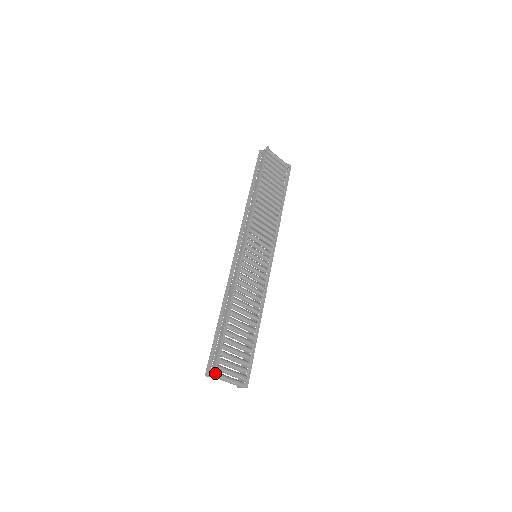
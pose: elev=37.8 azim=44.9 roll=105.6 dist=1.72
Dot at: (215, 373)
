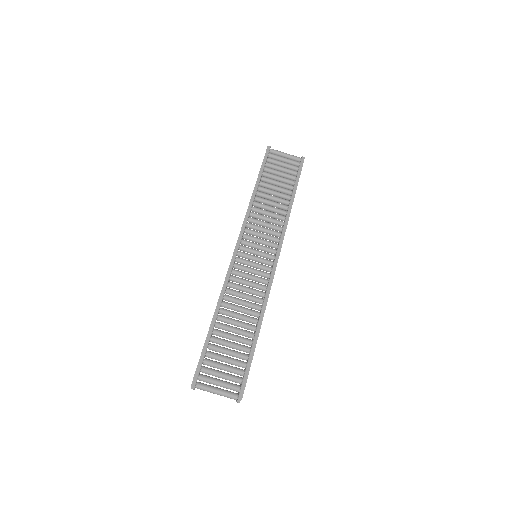
Dot at: (194, 382)
